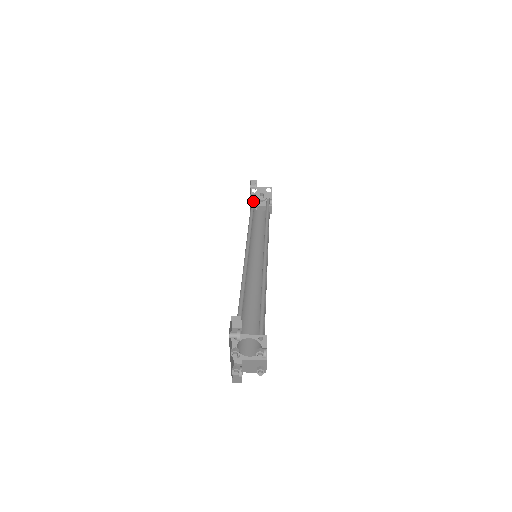
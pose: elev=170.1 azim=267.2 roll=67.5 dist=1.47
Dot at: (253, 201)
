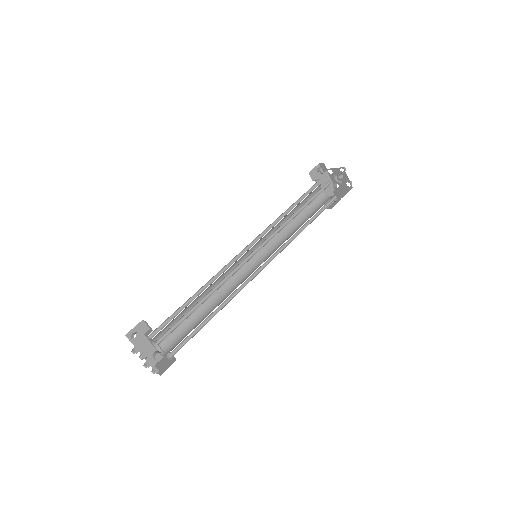
Dot at: (315, 187)
